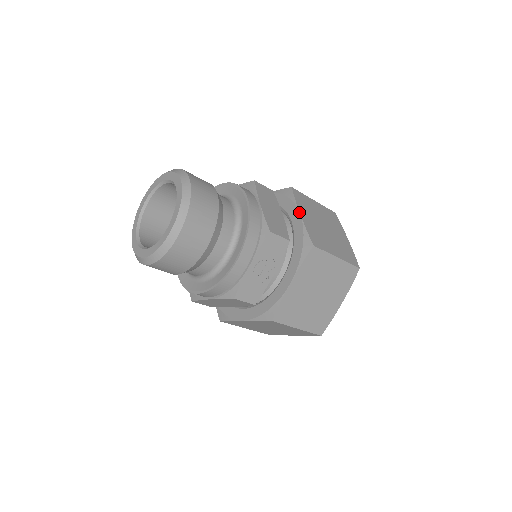
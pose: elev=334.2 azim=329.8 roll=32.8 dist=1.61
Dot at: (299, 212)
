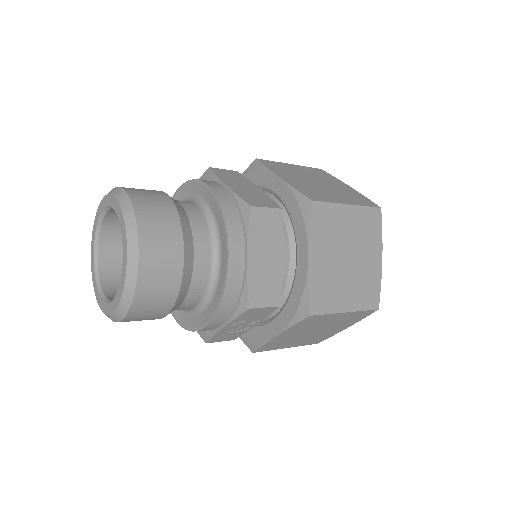
Dot at: (307, 255)
